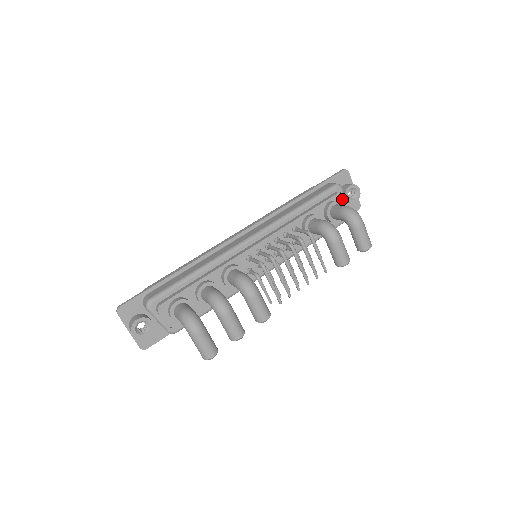
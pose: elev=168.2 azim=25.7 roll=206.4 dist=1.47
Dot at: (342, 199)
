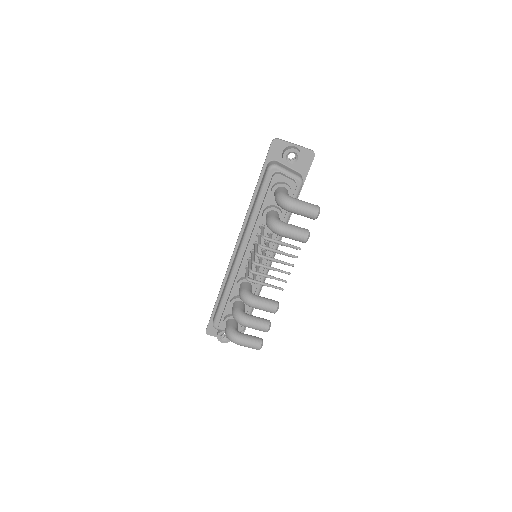
Dot at: (281, 177)
